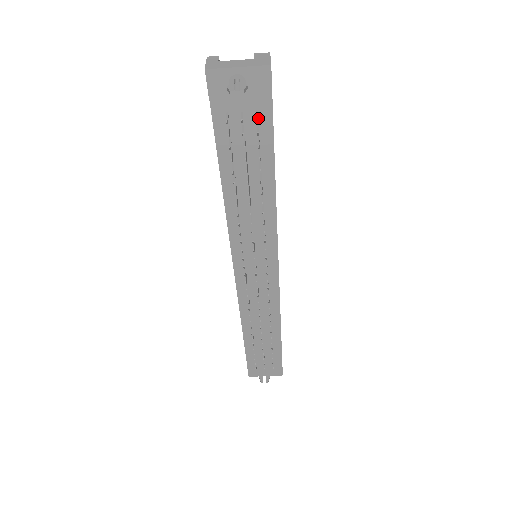
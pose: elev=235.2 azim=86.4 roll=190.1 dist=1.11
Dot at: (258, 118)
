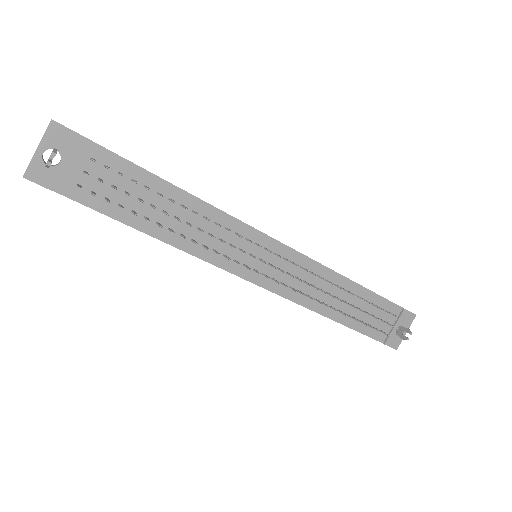
Dot at: (98, 162)
